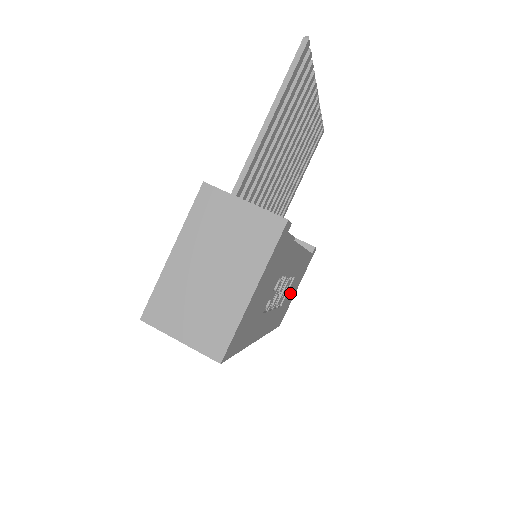
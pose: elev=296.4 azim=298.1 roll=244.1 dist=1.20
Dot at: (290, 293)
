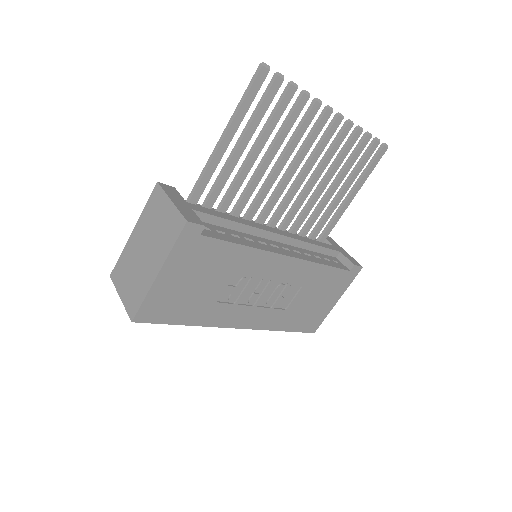
Dot at: (310, 302)
